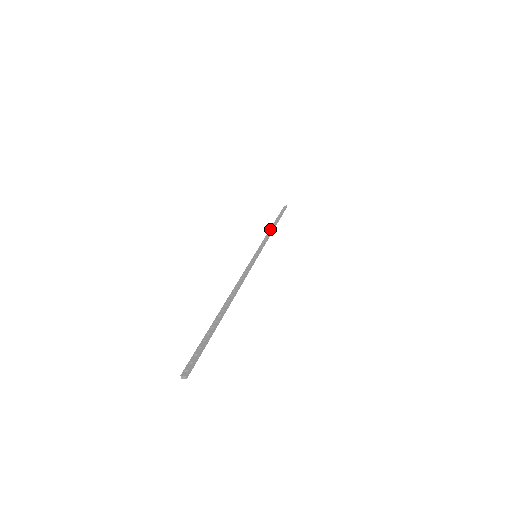
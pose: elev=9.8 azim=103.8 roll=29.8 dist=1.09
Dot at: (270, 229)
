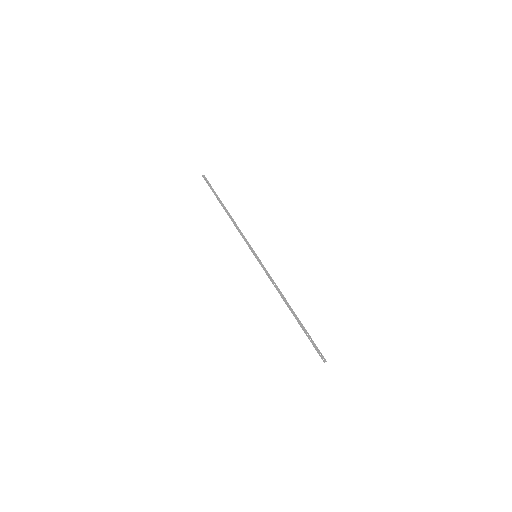
Dot at: (231, 218)
